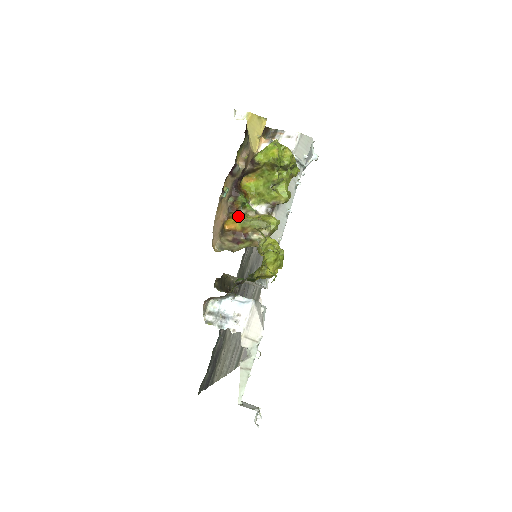
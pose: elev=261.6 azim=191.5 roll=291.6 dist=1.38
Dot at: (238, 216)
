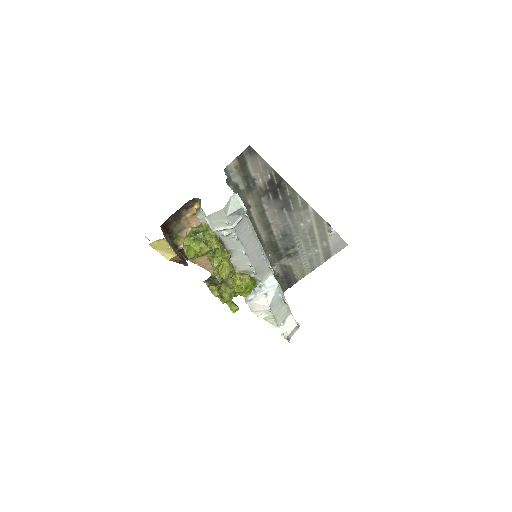
Dot at: occluded
